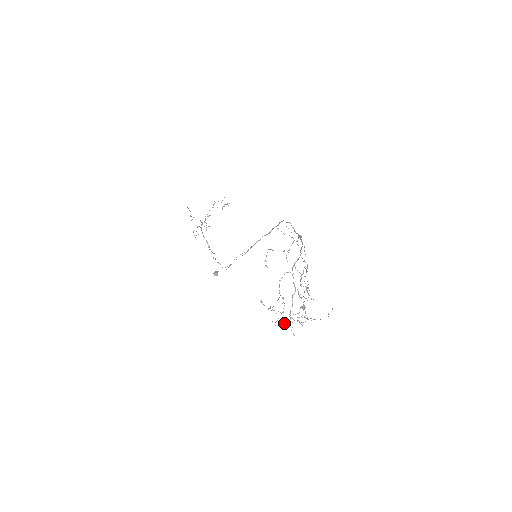
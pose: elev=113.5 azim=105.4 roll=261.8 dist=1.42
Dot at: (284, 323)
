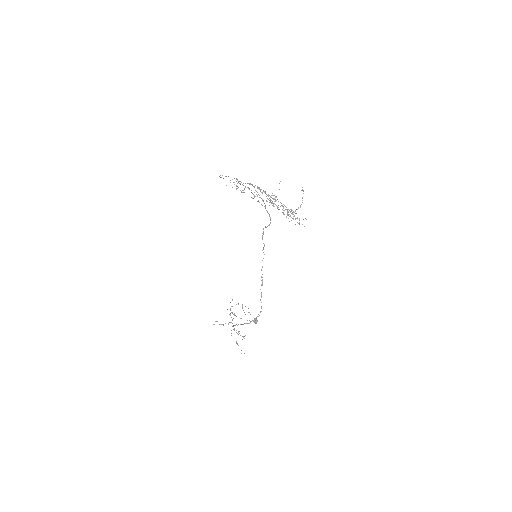
Dot at: occluded
